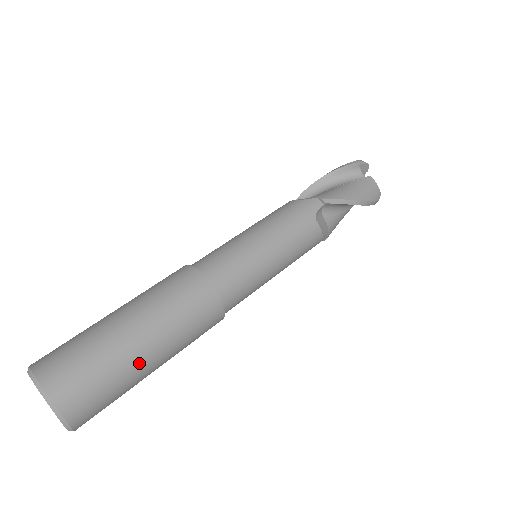
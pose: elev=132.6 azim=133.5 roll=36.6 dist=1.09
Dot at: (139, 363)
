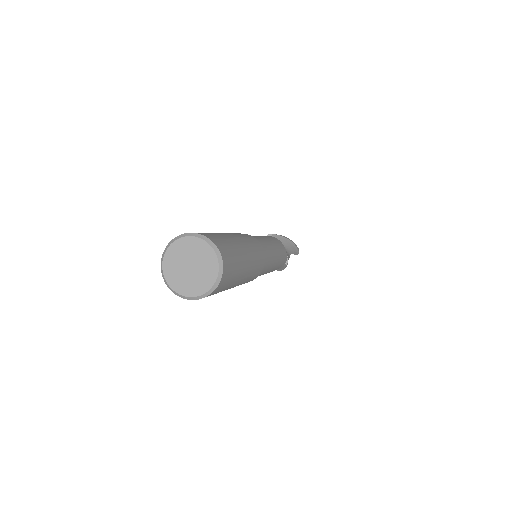
Dot at: (235, 242)
